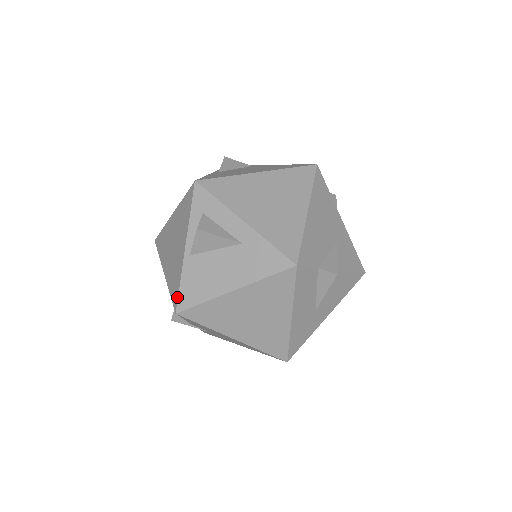
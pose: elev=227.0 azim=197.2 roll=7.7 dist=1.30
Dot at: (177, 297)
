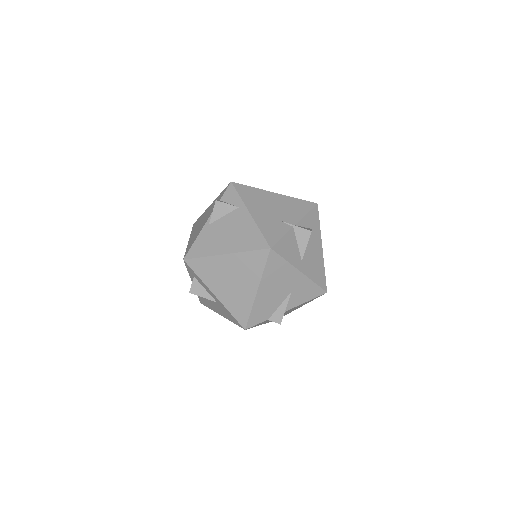
Dot at: occluded
